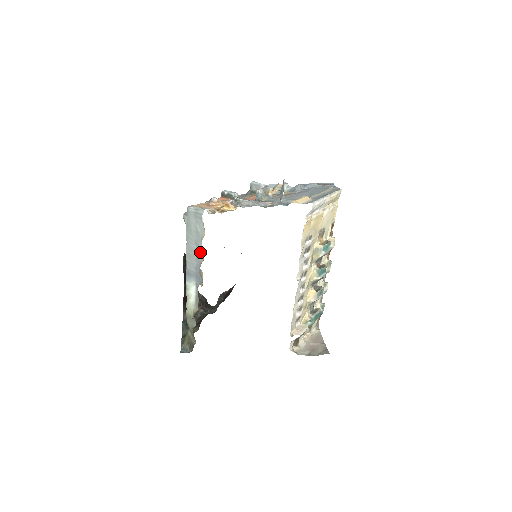
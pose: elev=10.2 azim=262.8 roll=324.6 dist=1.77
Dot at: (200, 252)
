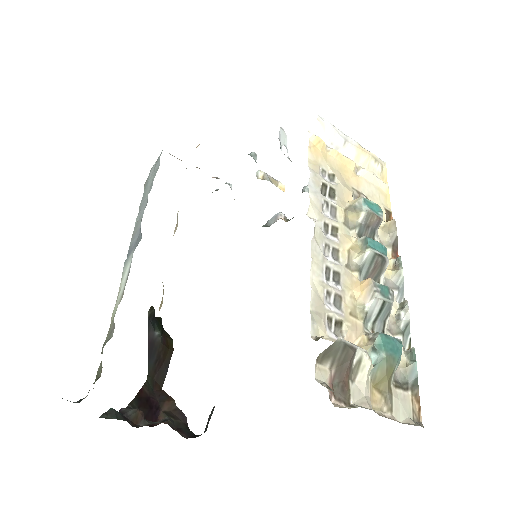
Dot at: (147, 197)
